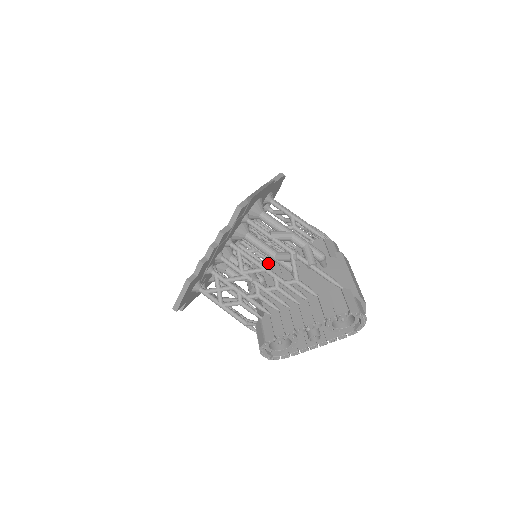
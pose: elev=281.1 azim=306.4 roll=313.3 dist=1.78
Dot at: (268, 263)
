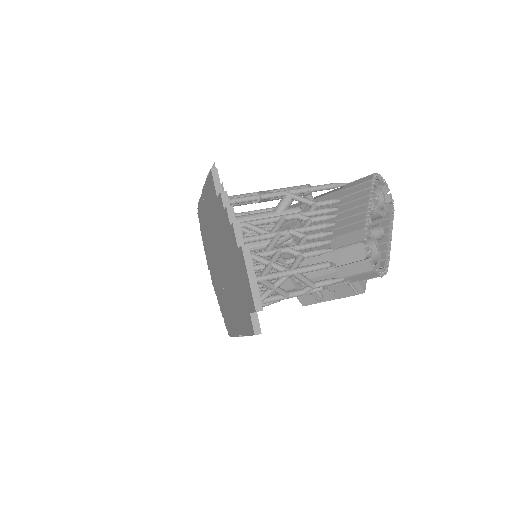
Dot at: occluded
